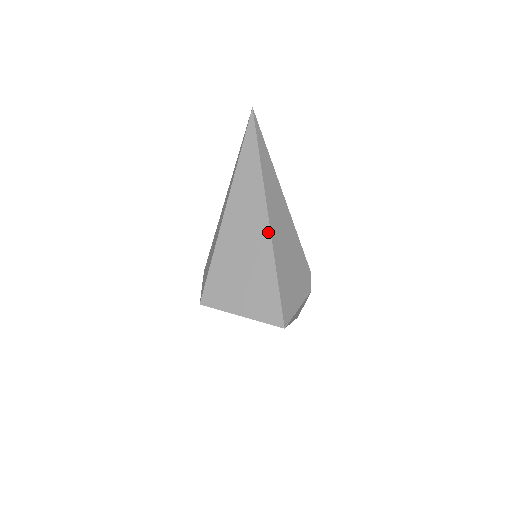
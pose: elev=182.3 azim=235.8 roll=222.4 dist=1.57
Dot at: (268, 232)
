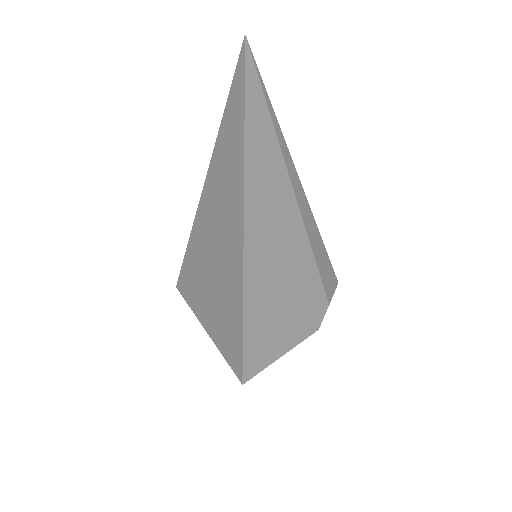
Dot at: (240, 280)
